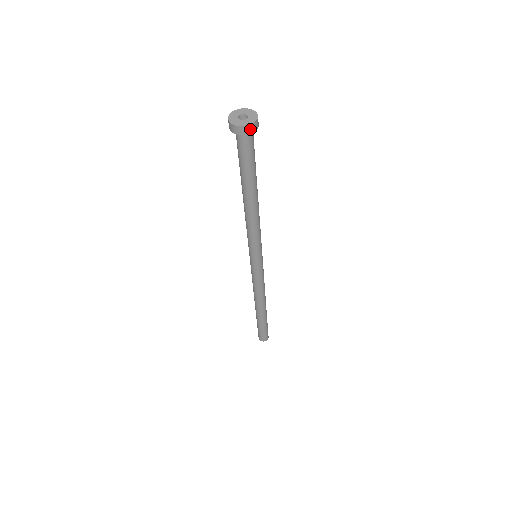
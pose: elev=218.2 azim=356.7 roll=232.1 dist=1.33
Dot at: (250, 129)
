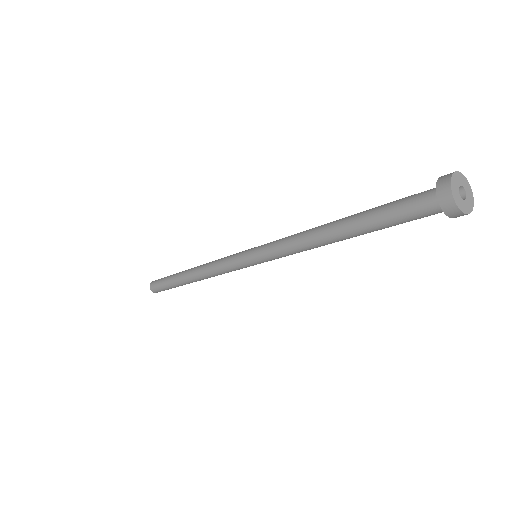
Dot at: occluded
